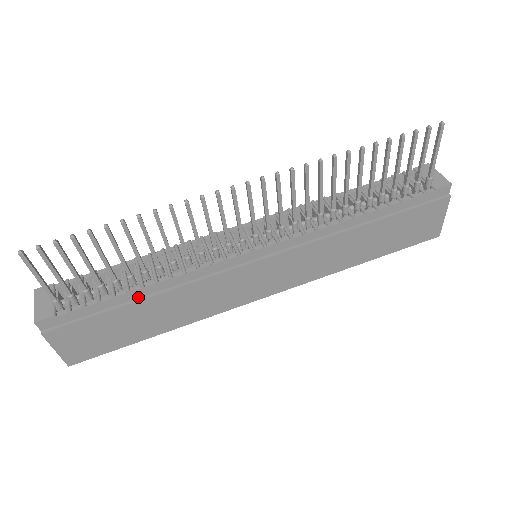
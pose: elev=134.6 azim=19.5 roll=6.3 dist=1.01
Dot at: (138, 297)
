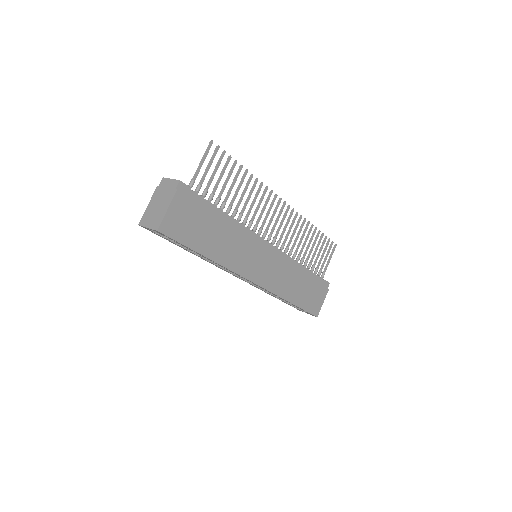
Dot at: (220, 218)
